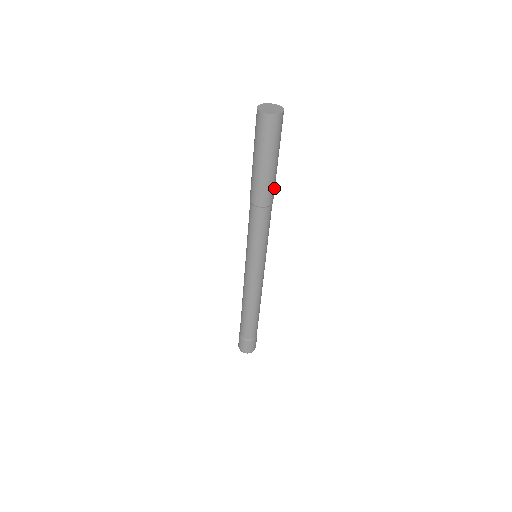
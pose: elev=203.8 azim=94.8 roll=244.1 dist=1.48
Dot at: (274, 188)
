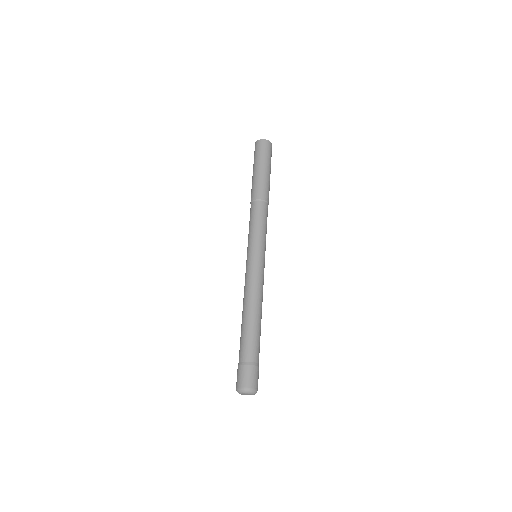
Dot at: occluded
